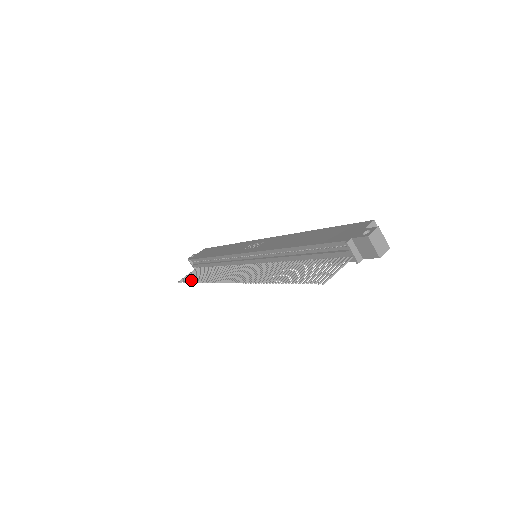
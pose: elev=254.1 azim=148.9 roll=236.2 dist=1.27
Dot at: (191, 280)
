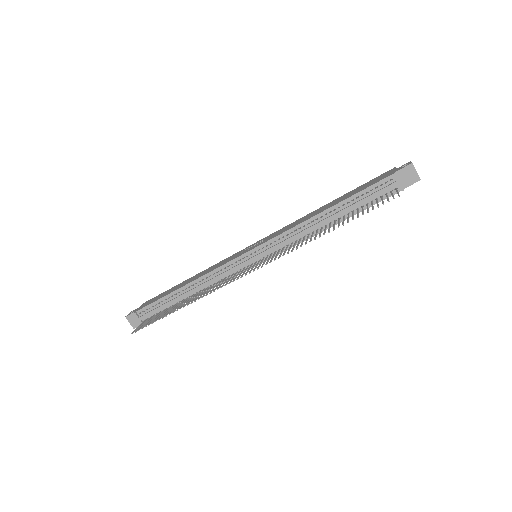
Dot at: (163, 316)
